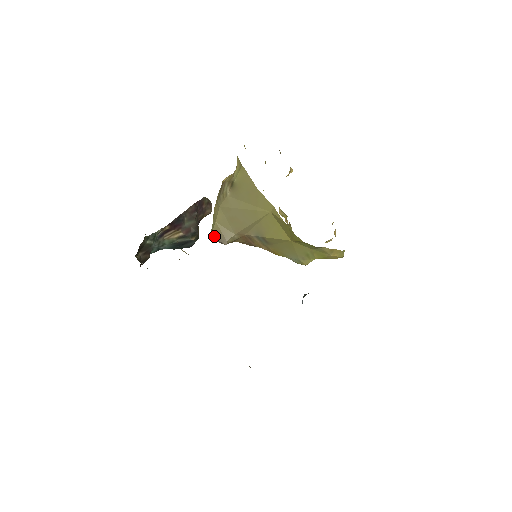
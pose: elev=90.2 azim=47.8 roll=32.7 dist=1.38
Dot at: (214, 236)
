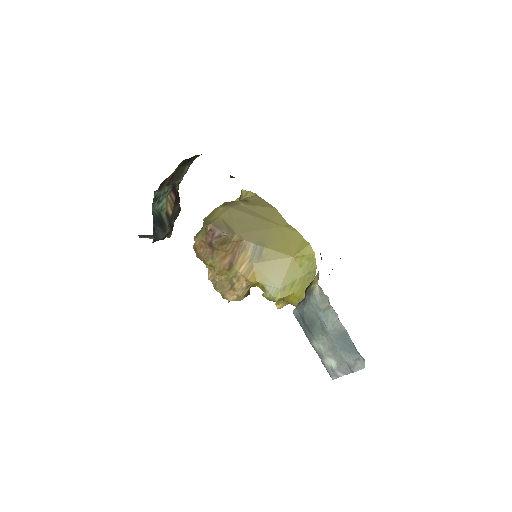
Dot at: (215, 225)
